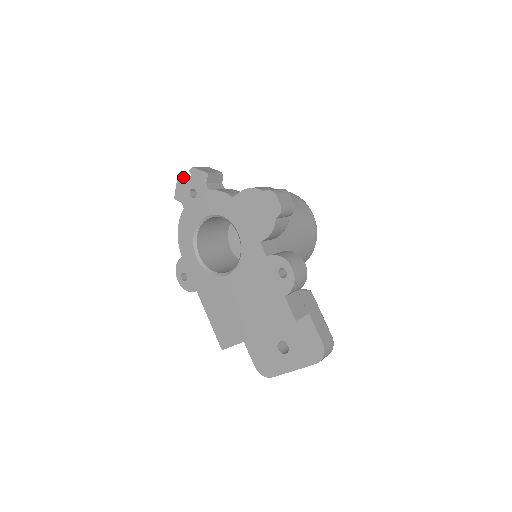
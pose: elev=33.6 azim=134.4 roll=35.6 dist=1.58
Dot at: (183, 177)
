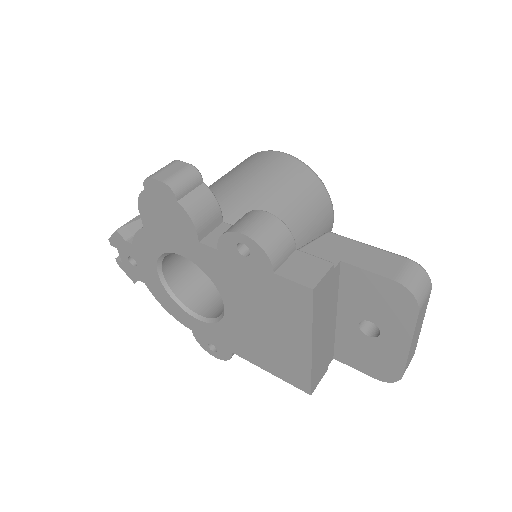
Dot at: (119, 256)
